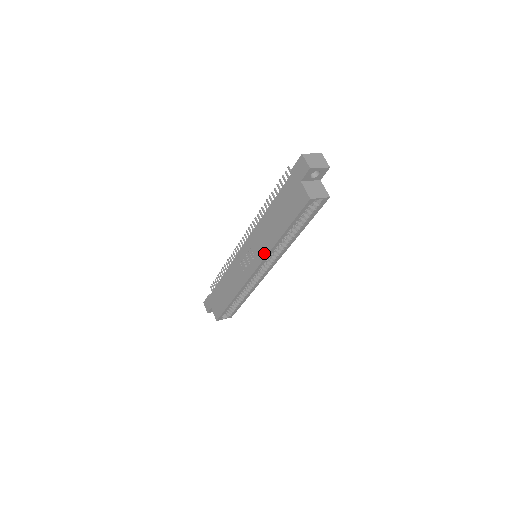
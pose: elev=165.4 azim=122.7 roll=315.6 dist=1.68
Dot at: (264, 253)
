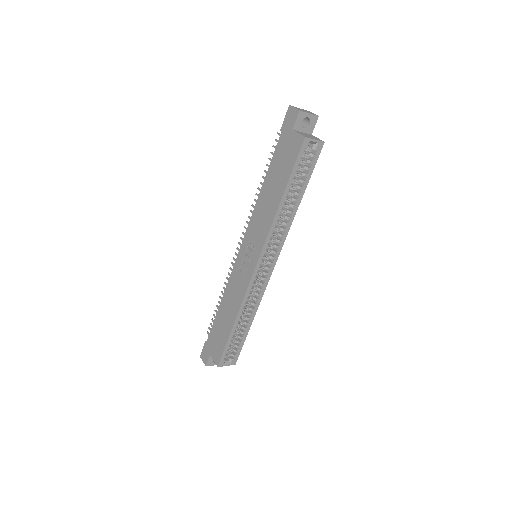
Dot at: (265, 234)
